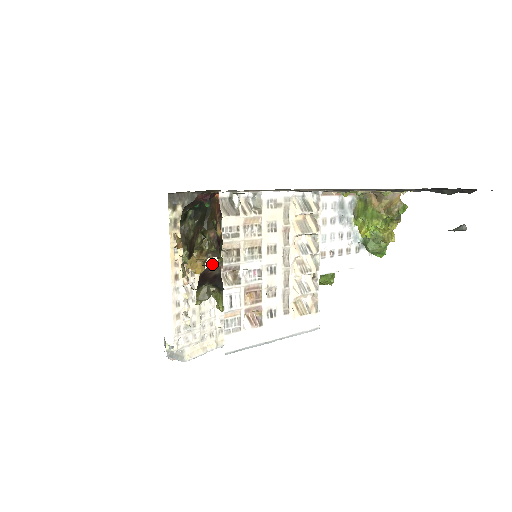
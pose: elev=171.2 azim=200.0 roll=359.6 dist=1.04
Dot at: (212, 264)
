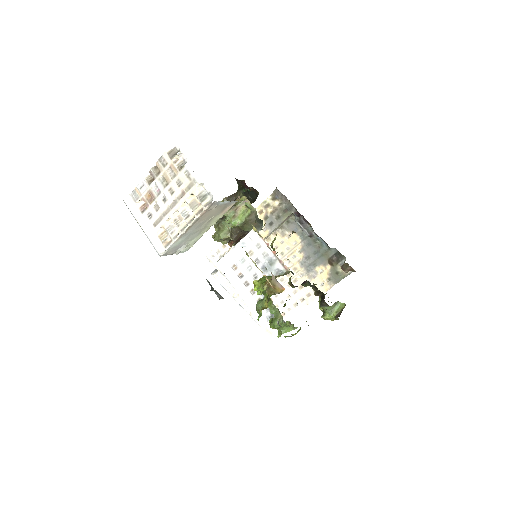
Dot at: occluded
